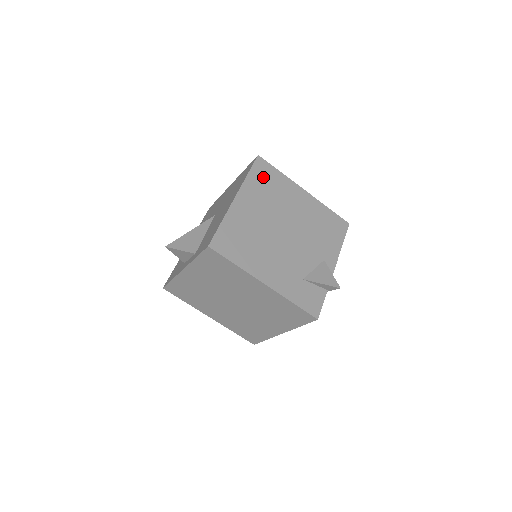
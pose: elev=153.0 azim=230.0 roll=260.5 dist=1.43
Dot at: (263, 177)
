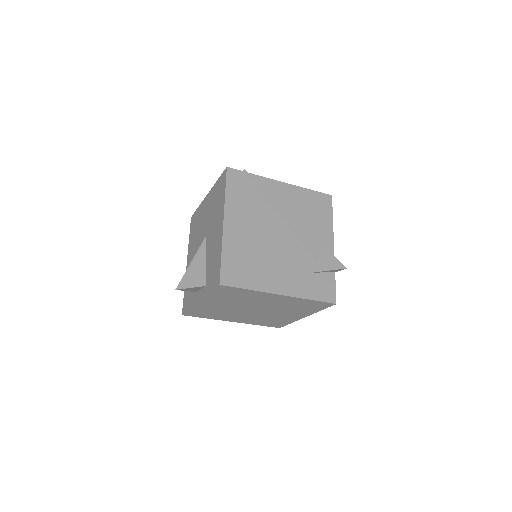
Dot at: (240, 188)
